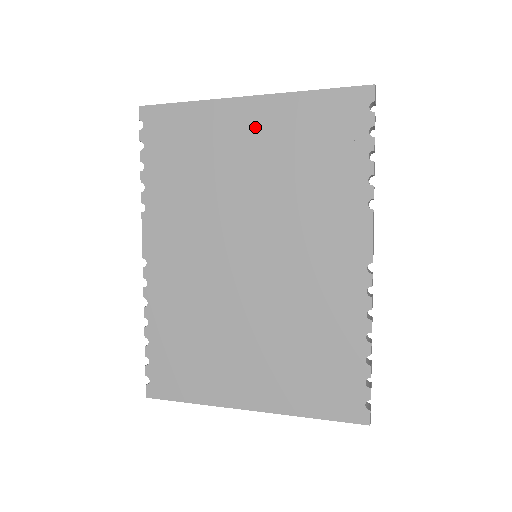
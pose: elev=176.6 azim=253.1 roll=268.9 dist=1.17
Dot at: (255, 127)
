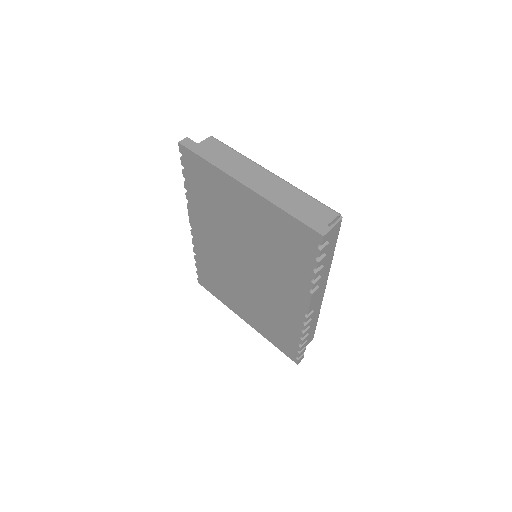
Dot at: (248, 206)
